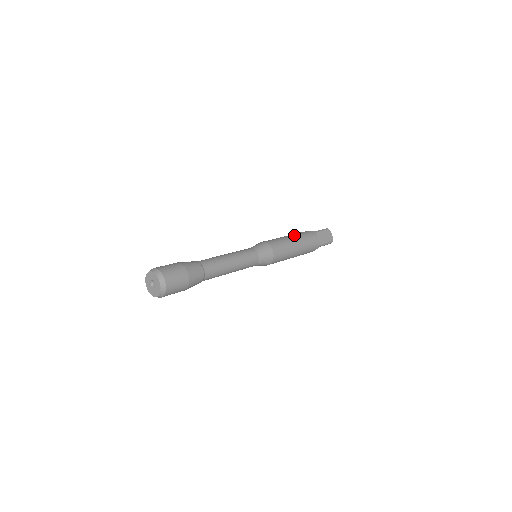
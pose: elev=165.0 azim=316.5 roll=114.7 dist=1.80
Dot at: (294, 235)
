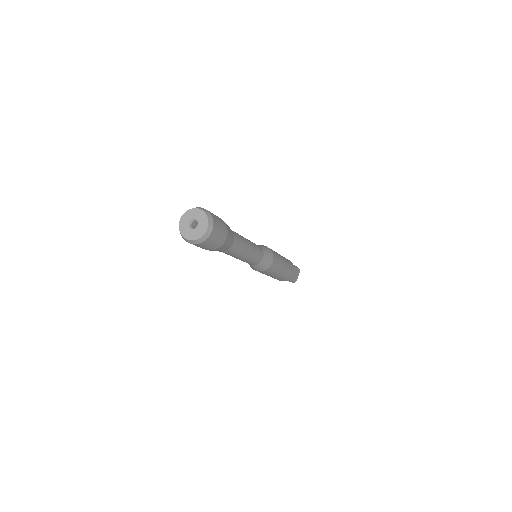
Dot at: occluded
